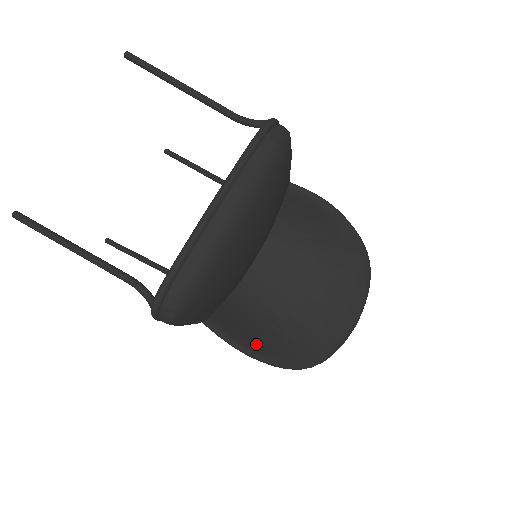
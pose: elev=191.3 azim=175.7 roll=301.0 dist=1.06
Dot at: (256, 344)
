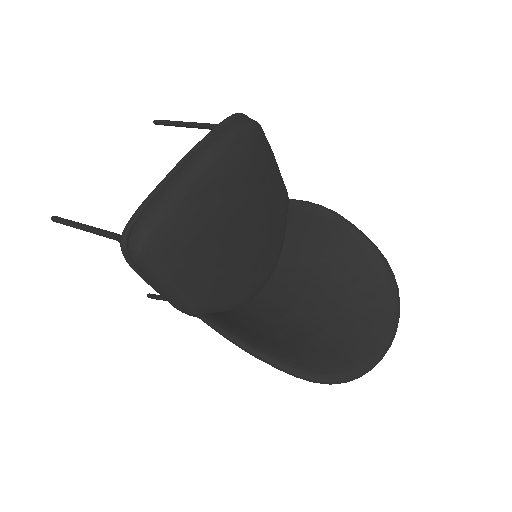
Dot at: (255, 340)
